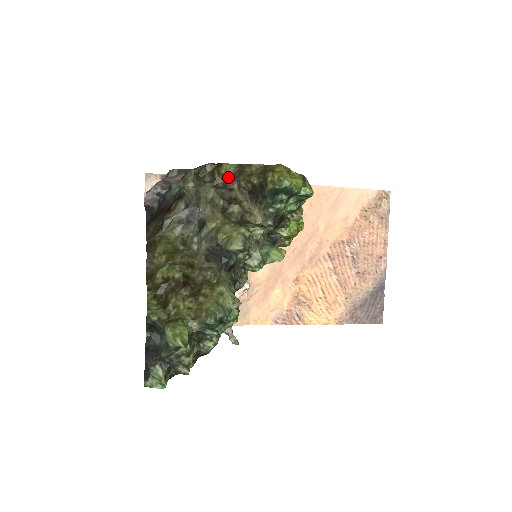
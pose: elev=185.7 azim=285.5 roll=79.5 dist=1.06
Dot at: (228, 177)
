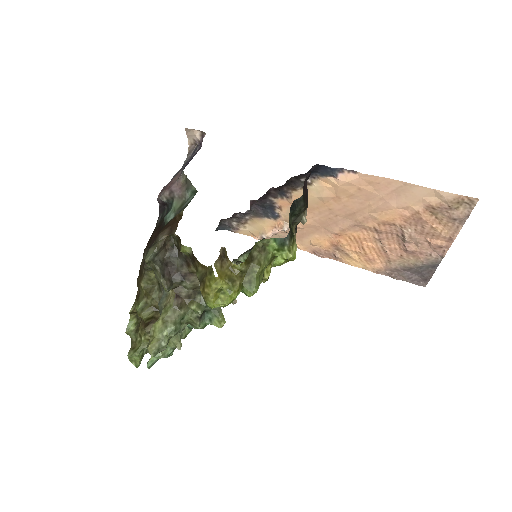
Dot at: (186, 255)
